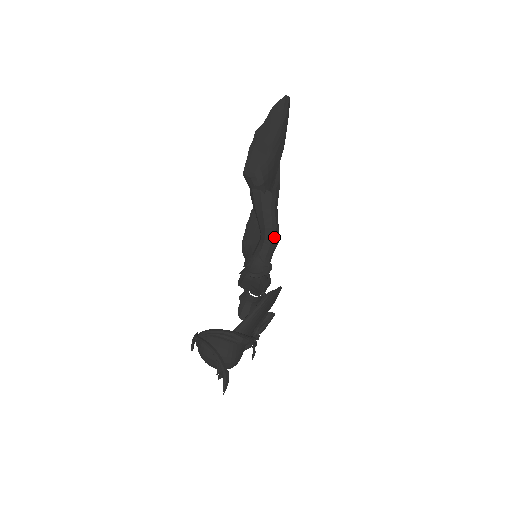
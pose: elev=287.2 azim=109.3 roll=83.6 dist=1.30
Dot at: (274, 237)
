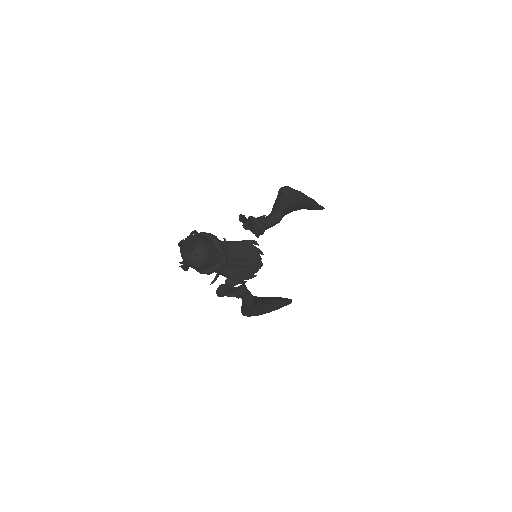
Dot at: (278, 214)
